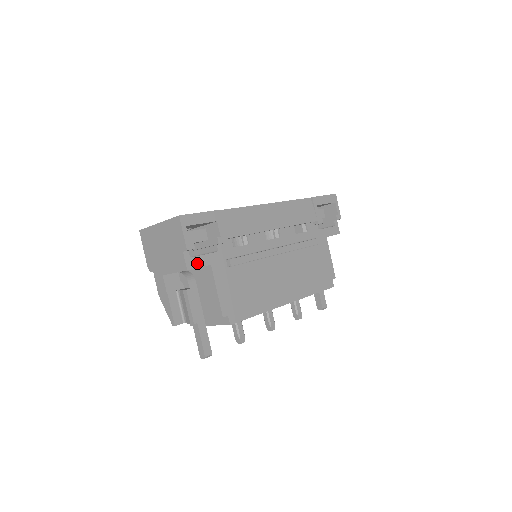
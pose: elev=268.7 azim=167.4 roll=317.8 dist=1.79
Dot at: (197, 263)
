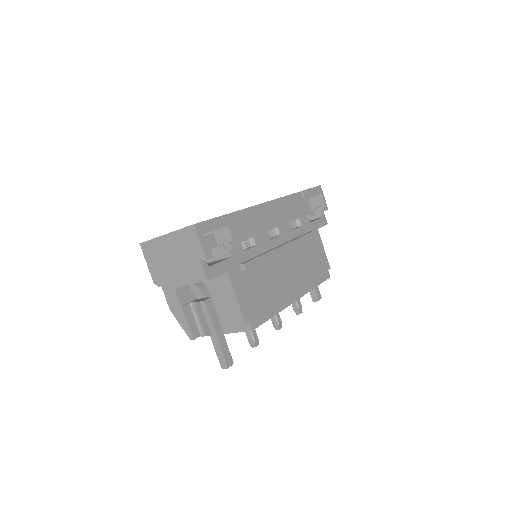
Dot at: (215, 272)
